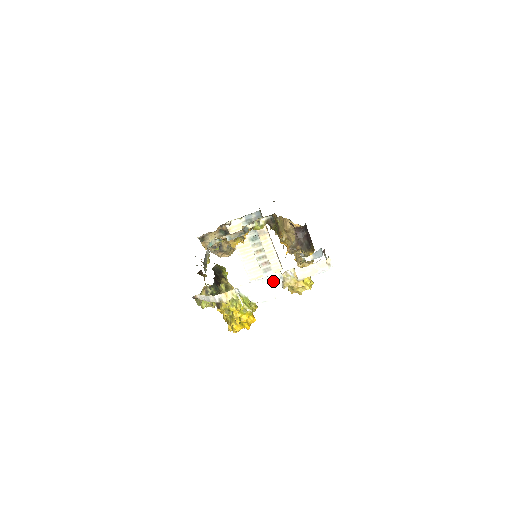
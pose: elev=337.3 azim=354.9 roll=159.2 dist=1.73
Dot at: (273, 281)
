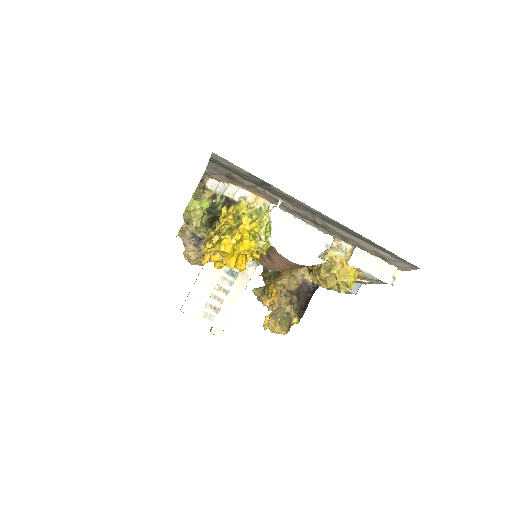
Dot at: (315, 240)
